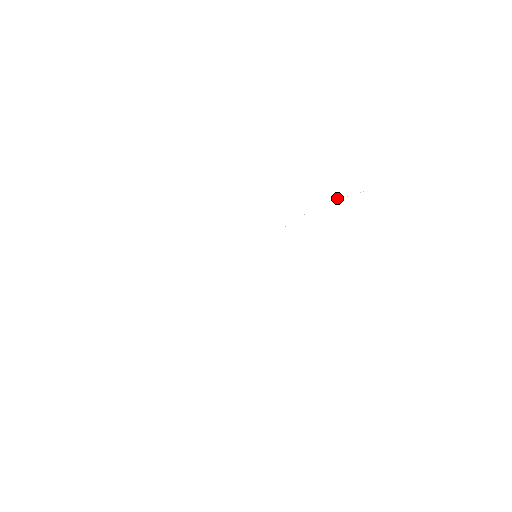
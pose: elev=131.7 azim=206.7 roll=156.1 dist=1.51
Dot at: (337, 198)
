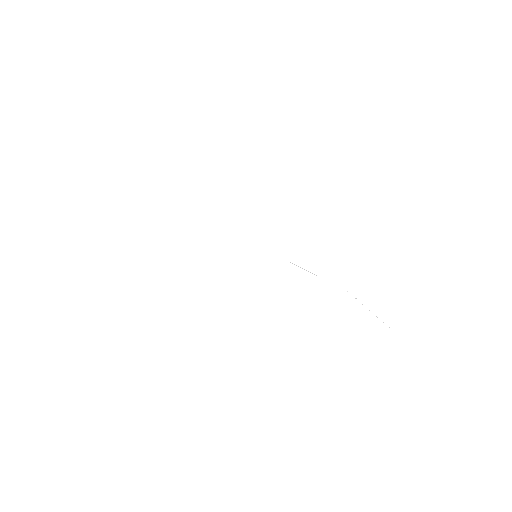
Dot at: occluded
